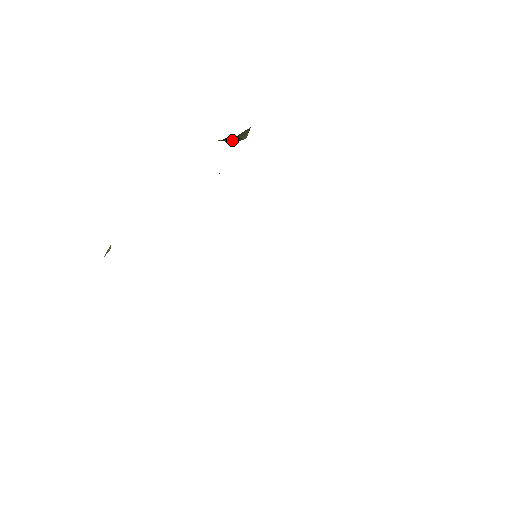
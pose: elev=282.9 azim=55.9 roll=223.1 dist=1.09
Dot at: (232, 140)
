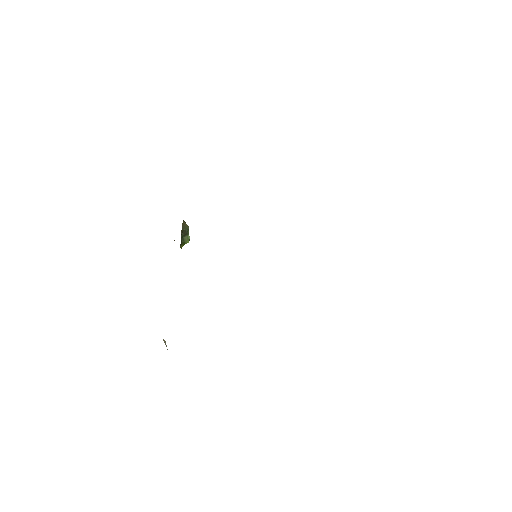
Dot at: (186, 238)
